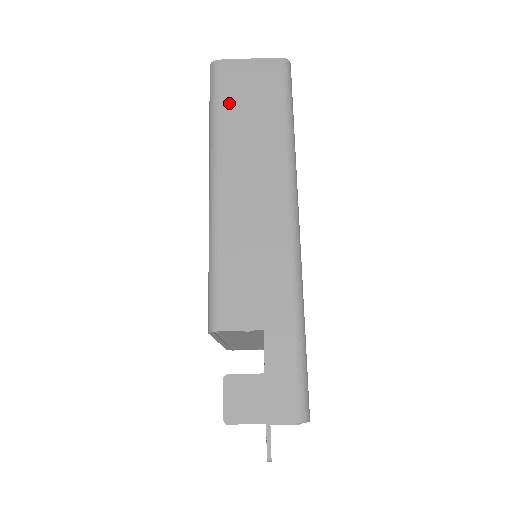
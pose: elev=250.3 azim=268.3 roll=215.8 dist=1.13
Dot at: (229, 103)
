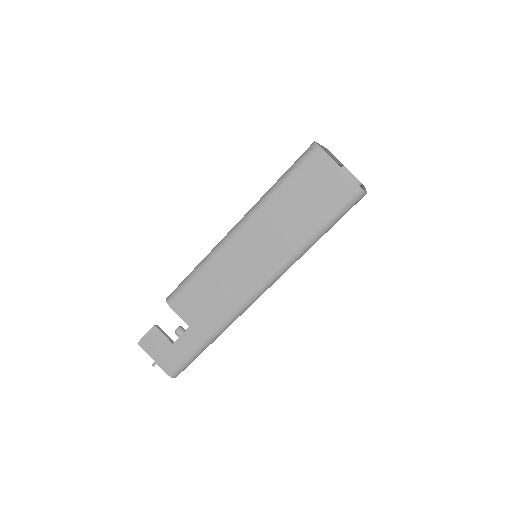
Dot at: (294, 187)
